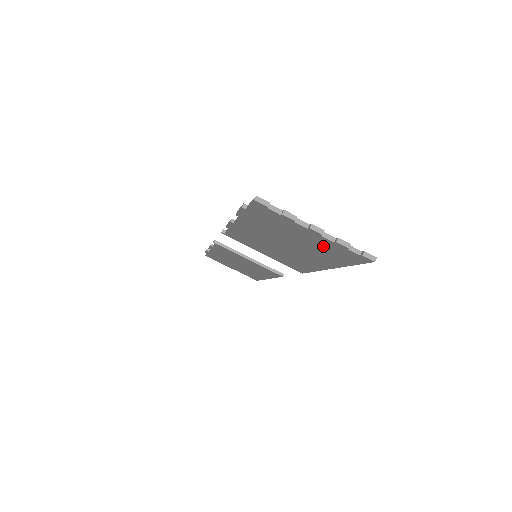
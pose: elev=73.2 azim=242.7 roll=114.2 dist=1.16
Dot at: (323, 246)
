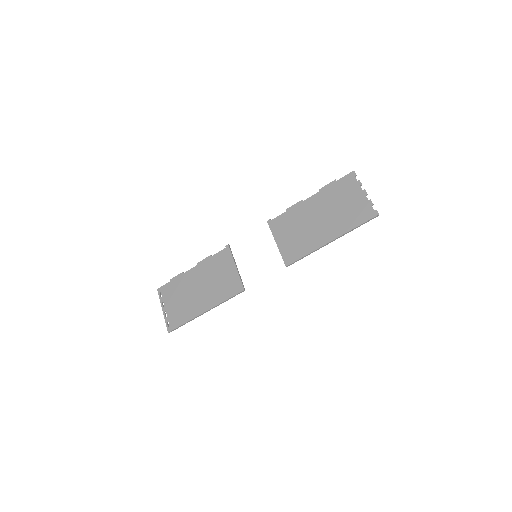
Dot at: (356, 208)
